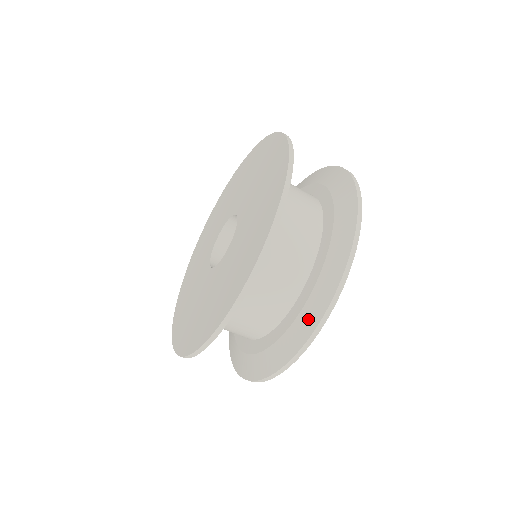
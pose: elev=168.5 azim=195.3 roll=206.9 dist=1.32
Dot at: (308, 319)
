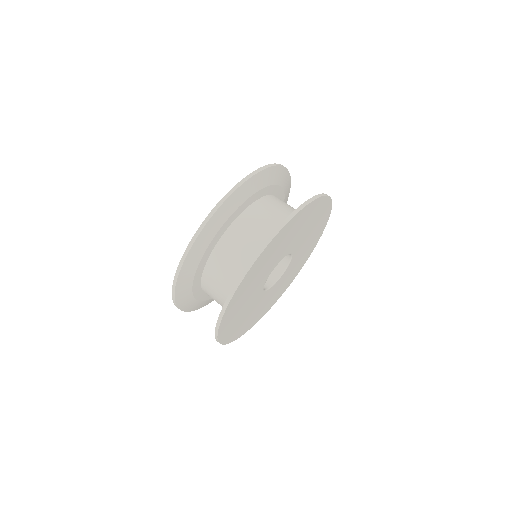
Dot at: occluded
